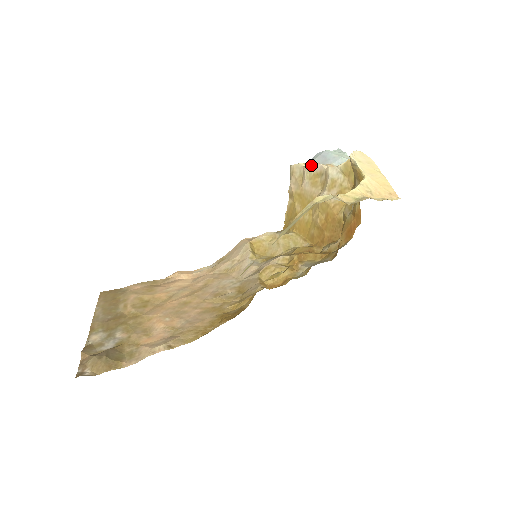
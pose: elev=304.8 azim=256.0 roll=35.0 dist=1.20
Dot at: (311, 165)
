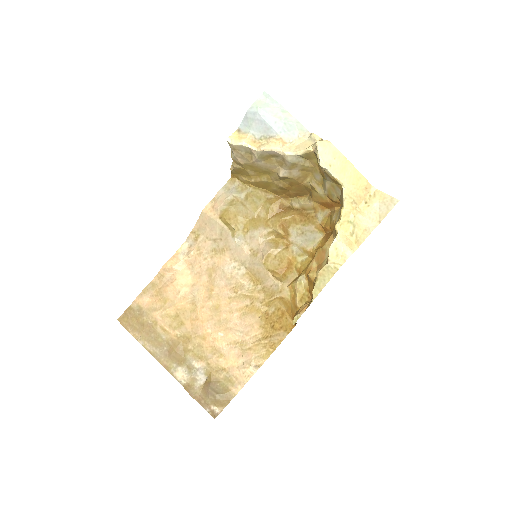
Dot at: (262, 151)
